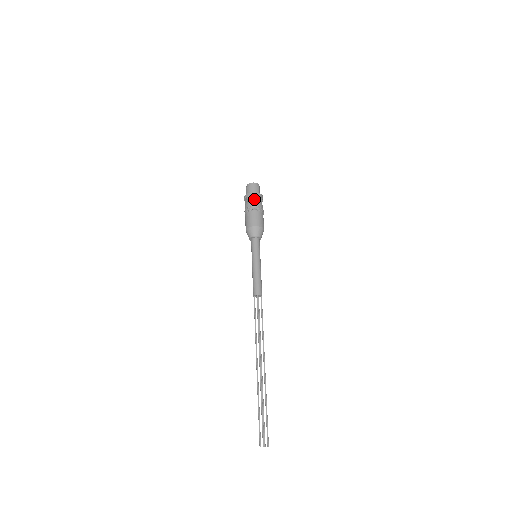
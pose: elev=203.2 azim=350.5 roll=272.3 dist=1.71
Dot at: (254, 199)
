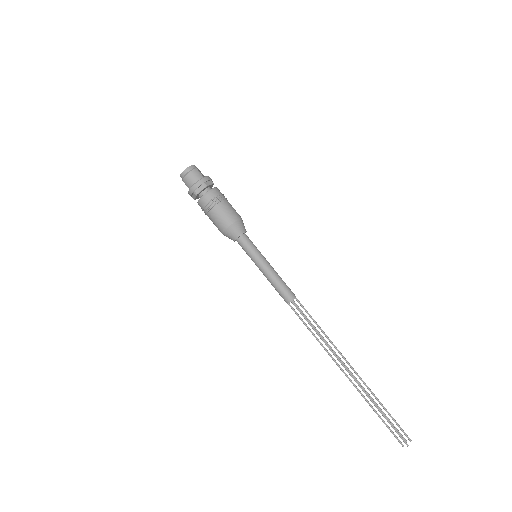
Dot at: (203, 189)
